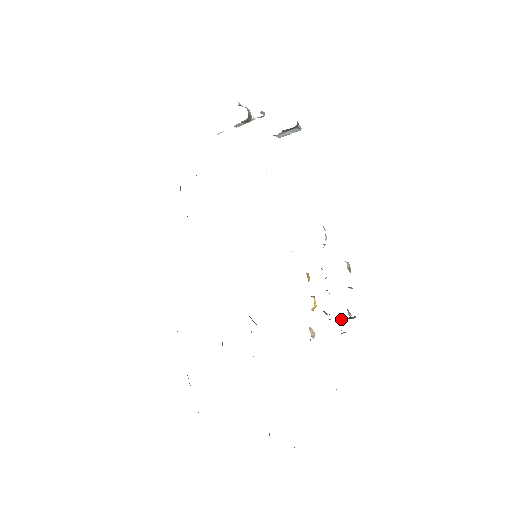
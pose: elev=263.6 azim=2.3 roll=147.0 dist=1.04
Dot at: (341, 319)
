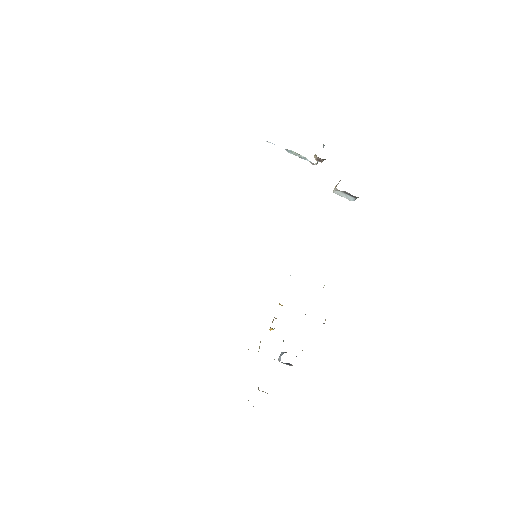
Dot at: occluded
